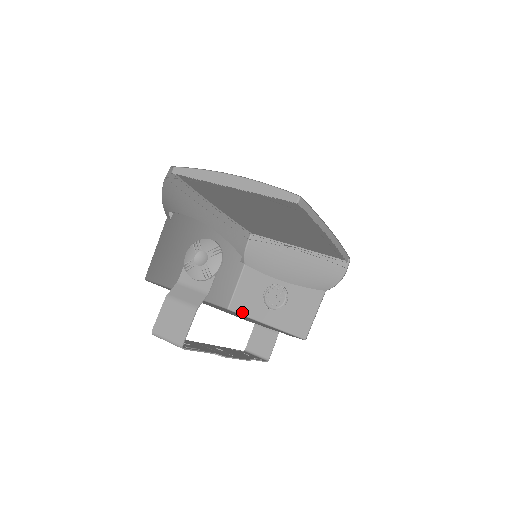
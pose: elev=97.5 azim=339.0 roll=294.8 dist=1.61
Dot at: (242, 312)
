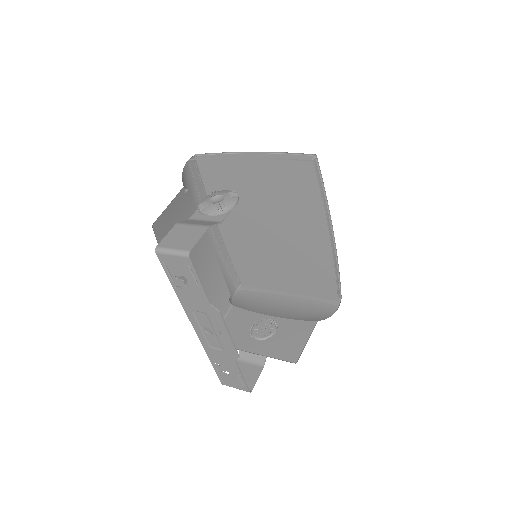
Dot at: occluded
